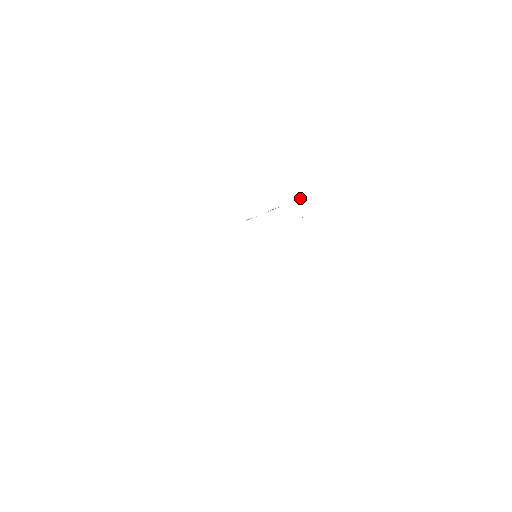
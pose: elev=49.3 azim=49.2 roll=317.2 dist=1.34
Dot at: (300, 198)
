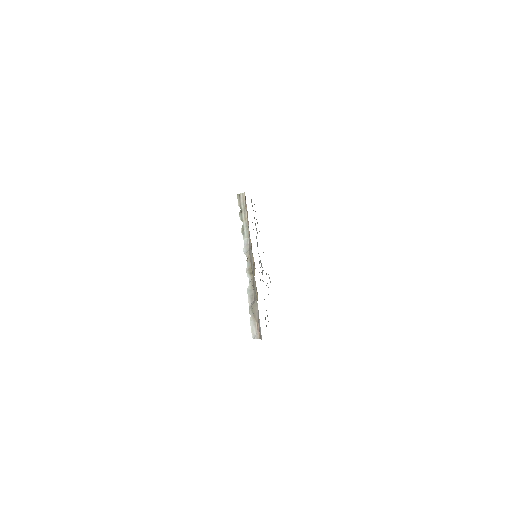
Dot at: (241, 195)
